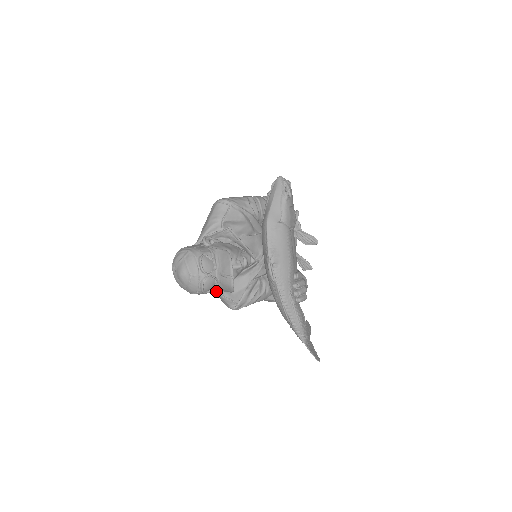
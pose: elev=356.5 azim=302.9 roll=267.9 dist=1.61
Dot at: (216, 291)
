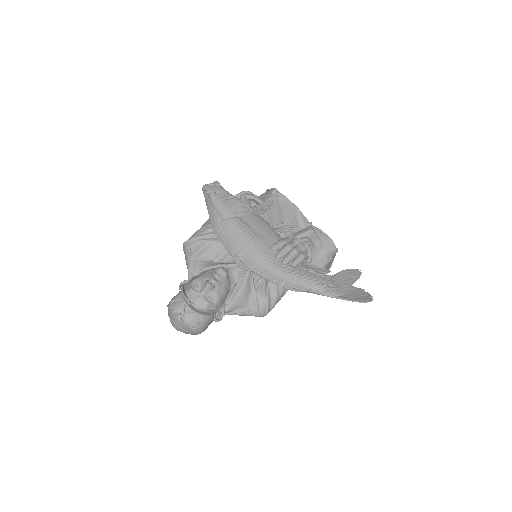
Dot at: (230, 314)
